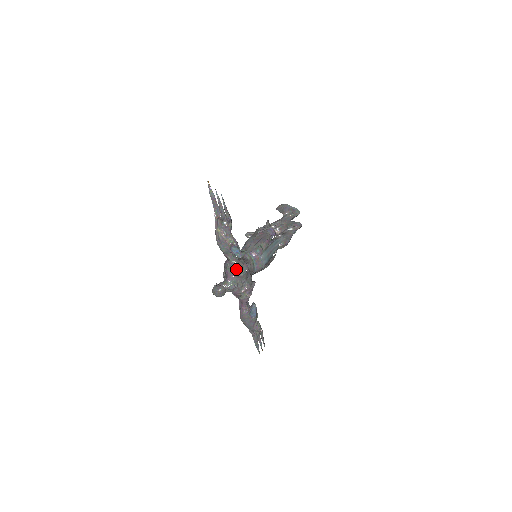
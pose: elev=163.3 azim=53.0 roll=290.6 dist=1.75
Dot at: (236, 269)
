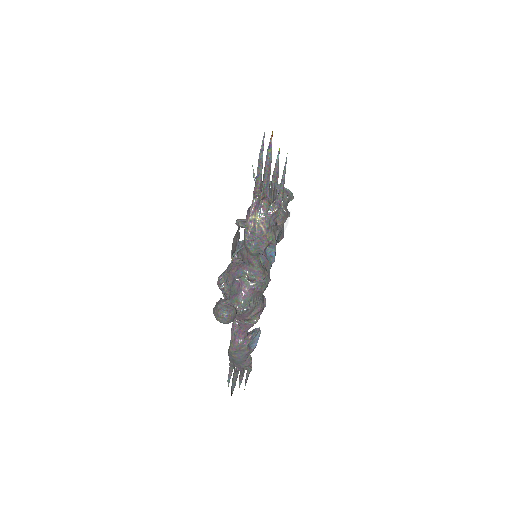
Dot at: (260, 281)
